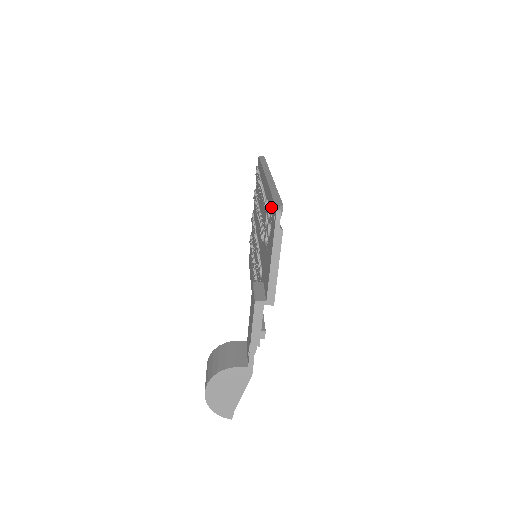
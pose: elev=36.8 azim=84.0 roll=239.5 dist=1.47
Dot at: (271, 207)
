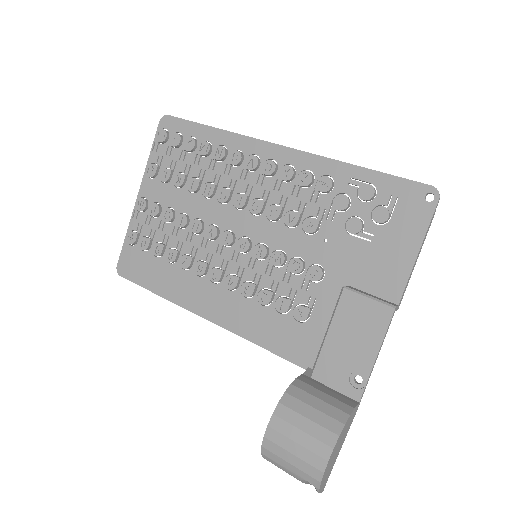
Dot at: (384, 186)
